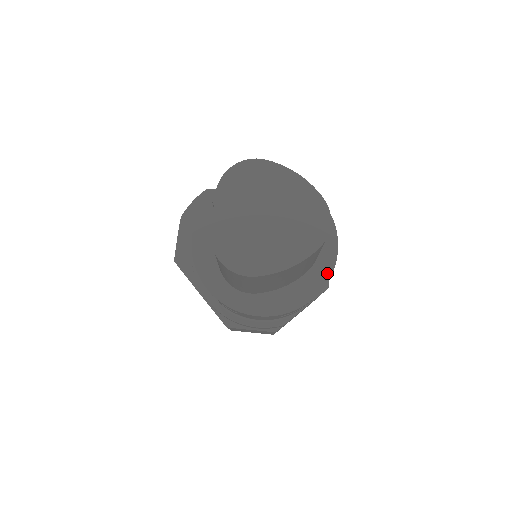
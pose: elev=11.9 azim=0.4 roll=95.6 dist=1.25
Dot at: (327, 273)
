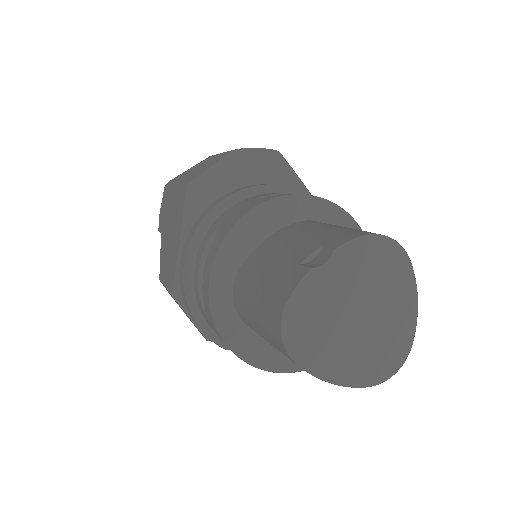
Dot at: occluded
